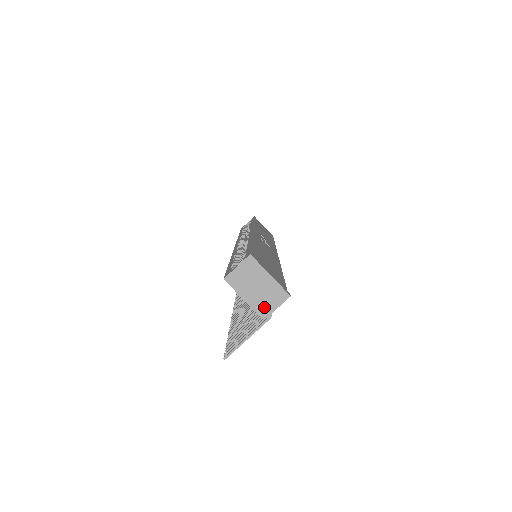
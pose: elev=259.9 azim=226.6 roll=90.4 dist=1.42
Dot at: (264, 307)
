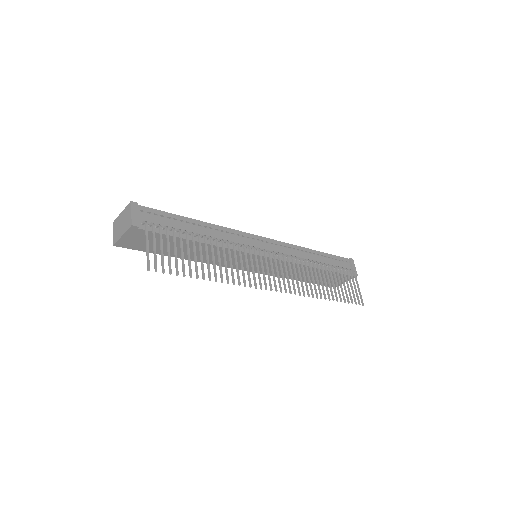
Dot at: (128, 223)
